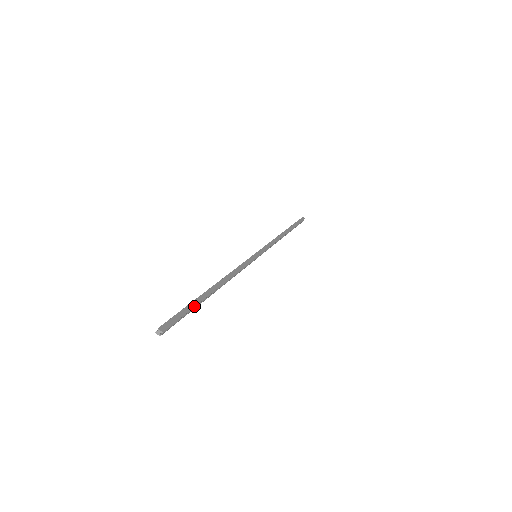
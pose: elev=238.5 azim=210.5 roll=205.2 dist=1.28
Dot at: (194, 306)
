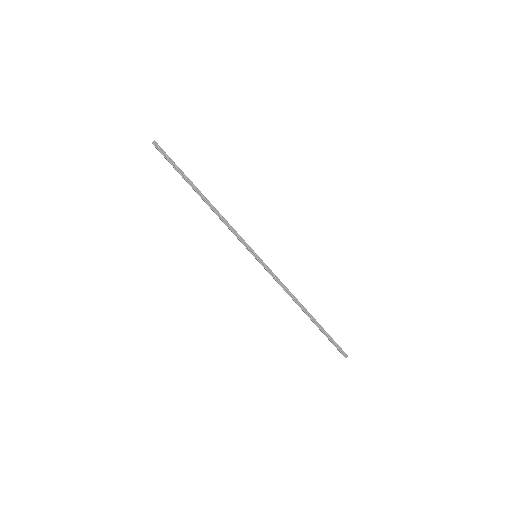
Dot at: (181, 170)
